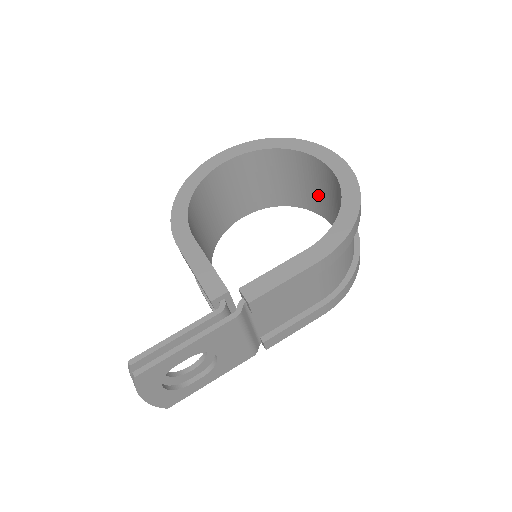
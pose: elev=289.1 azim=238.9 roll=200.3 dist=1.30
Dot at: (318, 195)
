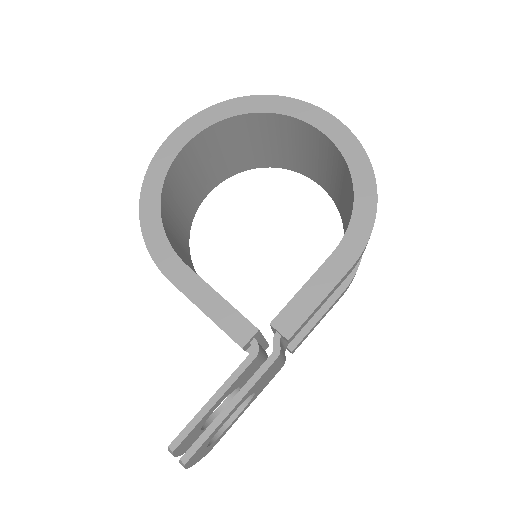
Dot at: (299, 155)
